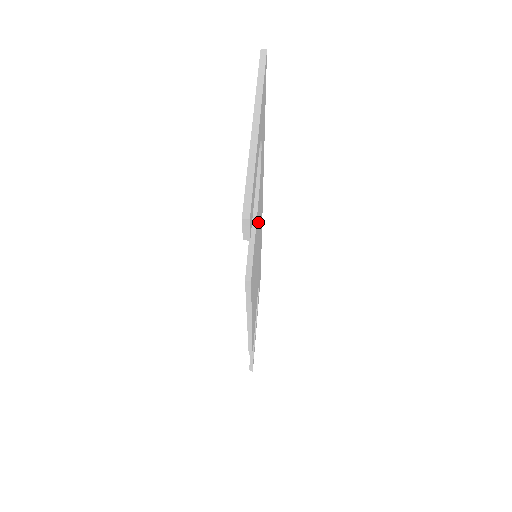
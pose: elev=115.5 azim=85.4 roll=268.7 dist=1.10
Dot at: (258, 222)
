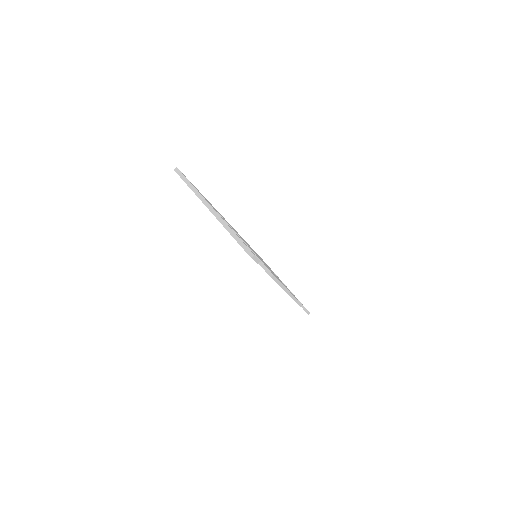
Dot at: occluded
